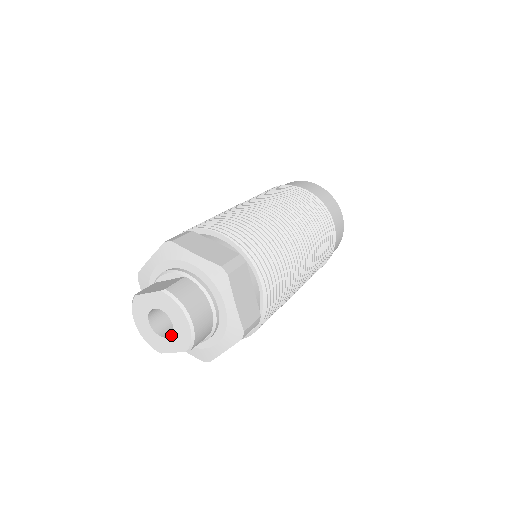
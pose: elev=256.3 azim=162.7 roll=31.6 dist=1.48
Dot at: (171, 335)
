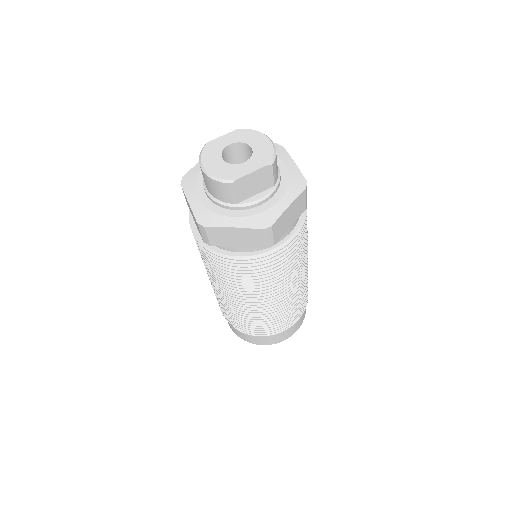
Dot at: (250, 158)
